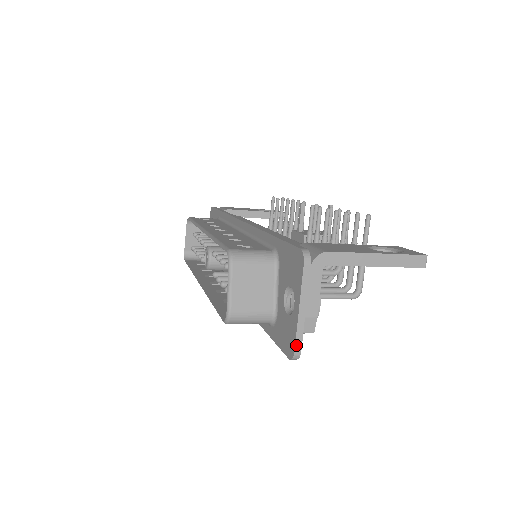
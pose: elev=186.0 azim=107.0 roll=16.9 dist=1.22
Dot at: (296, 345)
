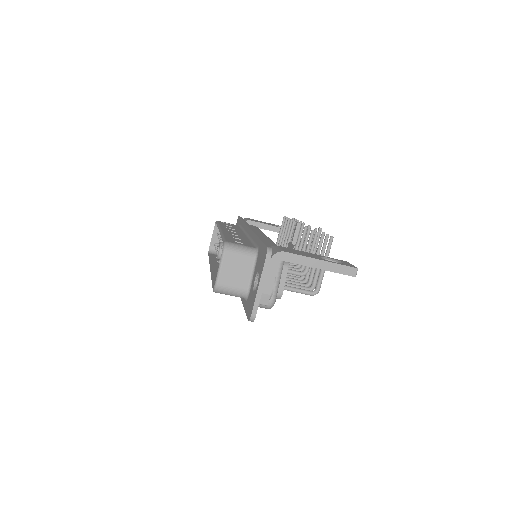
Dot at: (253, 311)
